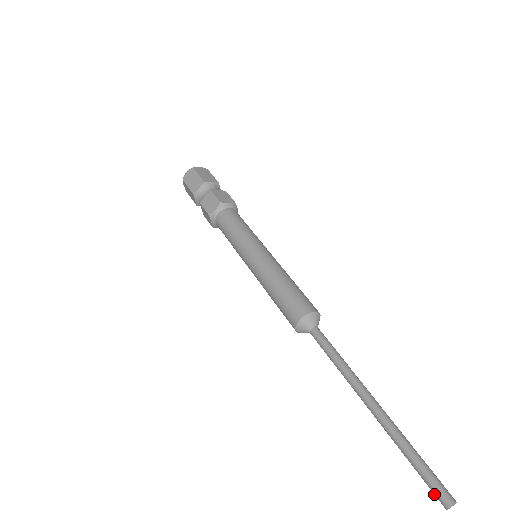
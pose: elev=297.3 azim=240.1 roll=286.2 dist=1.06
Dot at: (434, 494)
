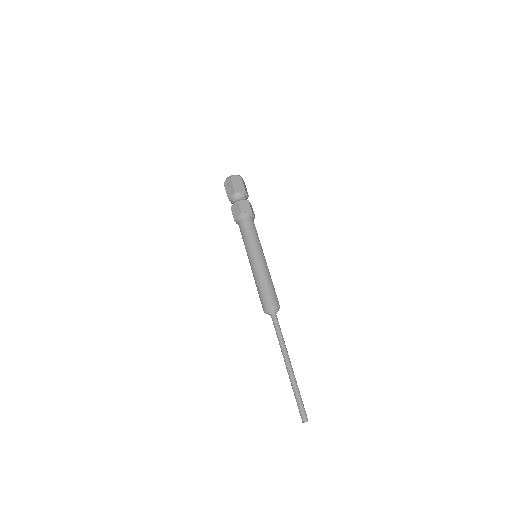
Dot at: (300, 415)
